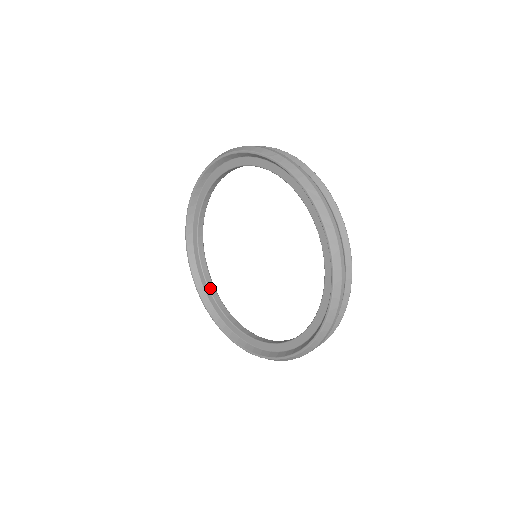
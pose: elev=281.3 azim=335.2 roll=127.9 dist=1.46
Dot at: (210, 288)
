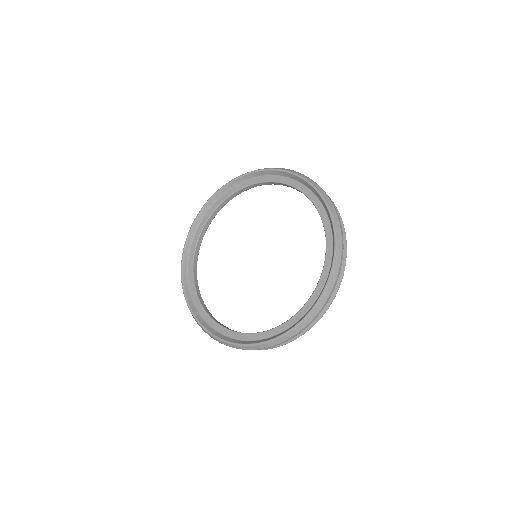
Dot at: (203, 231)
